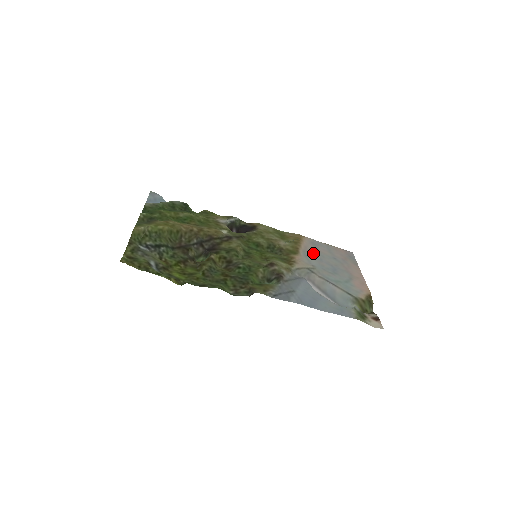
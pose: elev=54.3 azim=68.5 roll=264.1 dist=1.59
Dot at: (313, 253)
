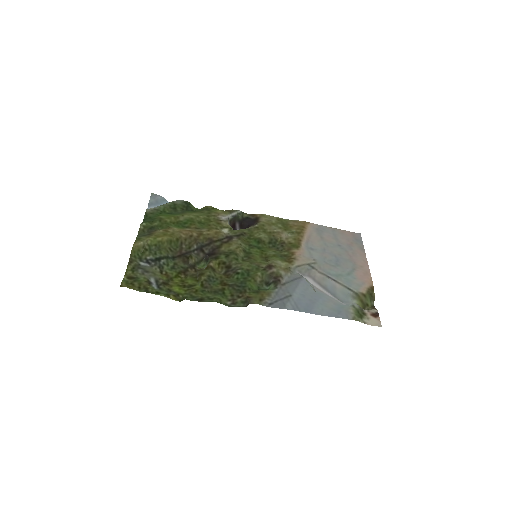
Dot at: (316, 243)
